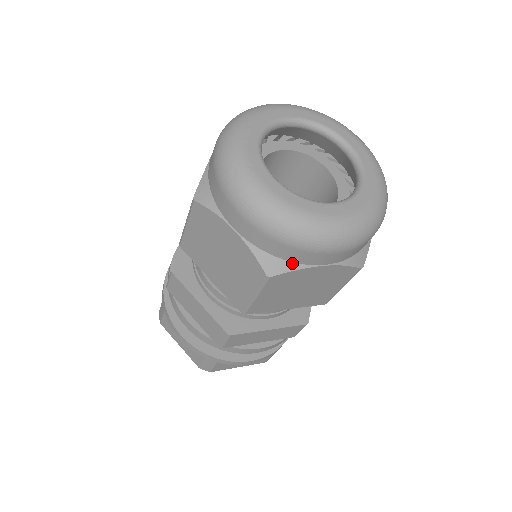
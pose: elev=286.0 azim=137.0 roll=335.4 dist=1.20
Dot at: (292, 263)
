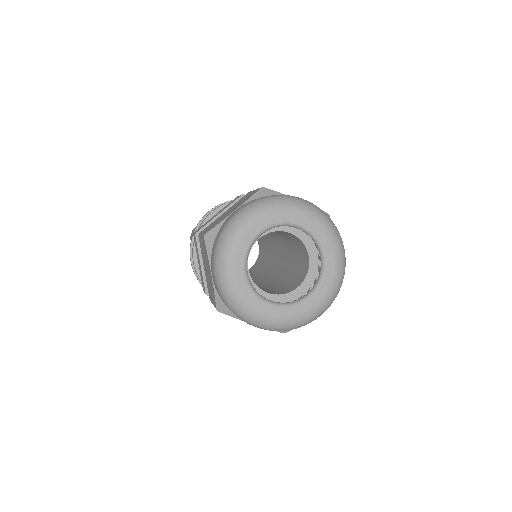
Dot at: occluded
